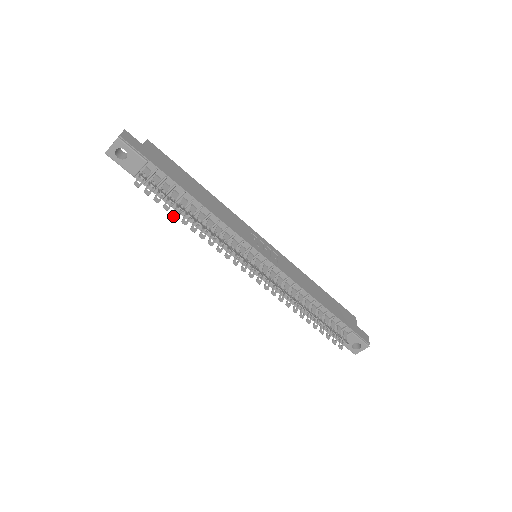
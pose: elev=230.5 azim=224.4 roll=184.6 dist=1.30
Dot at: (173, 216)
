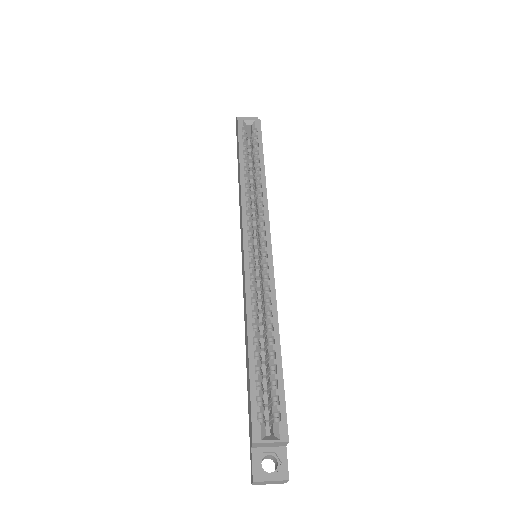
Dot at: occluded
